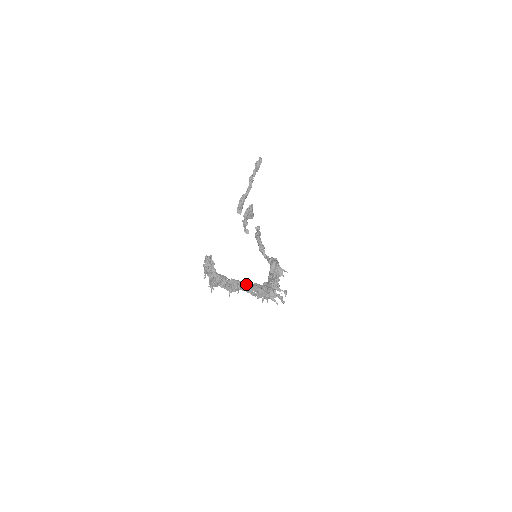
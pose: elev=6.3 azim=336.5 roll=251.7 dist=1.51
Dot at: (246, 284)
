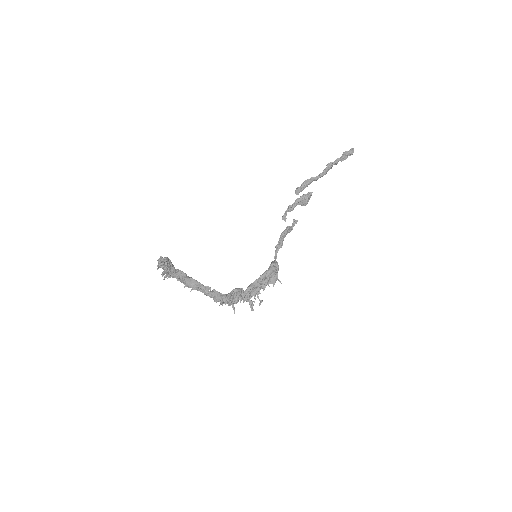
Dot at: (204, 287)
